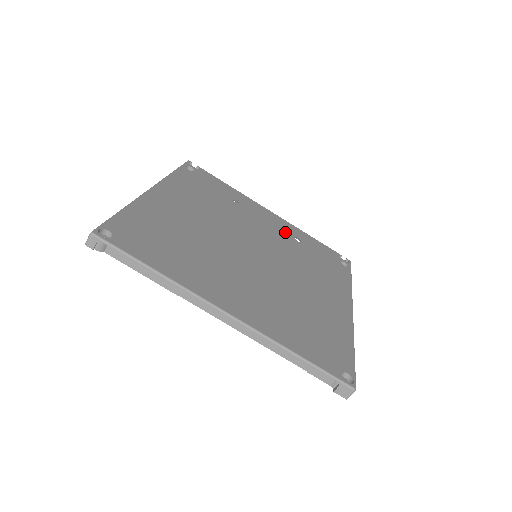
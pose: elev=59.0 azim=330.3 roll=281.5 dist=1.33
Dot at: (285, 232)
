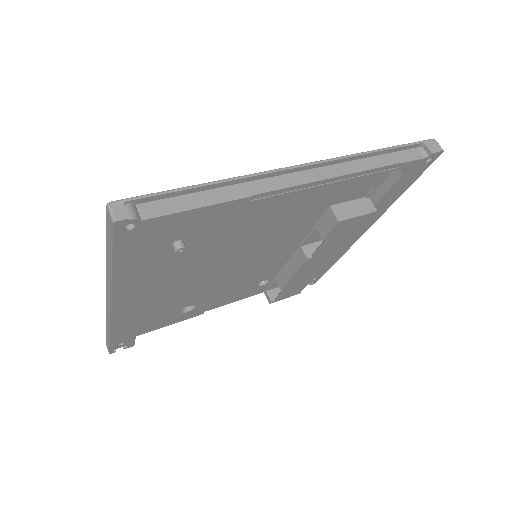
Dot at: occluded
